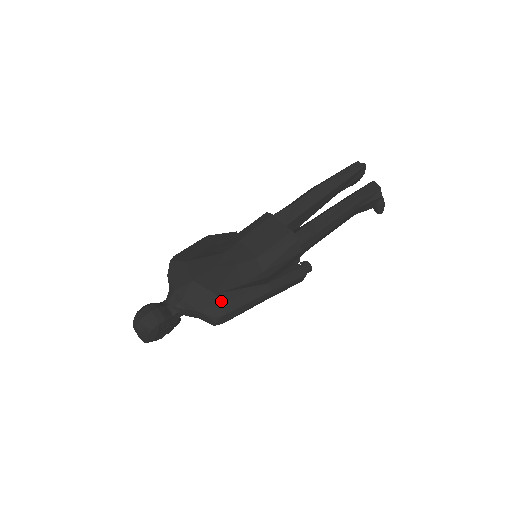
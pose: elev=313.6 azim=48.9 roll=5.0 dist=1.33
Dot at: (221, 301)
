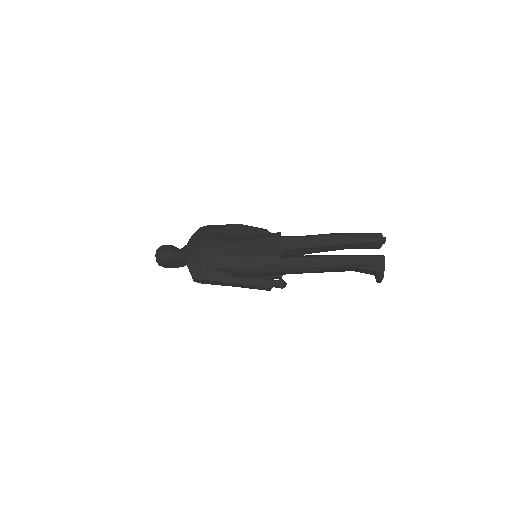
Dot at: (202, 270)
